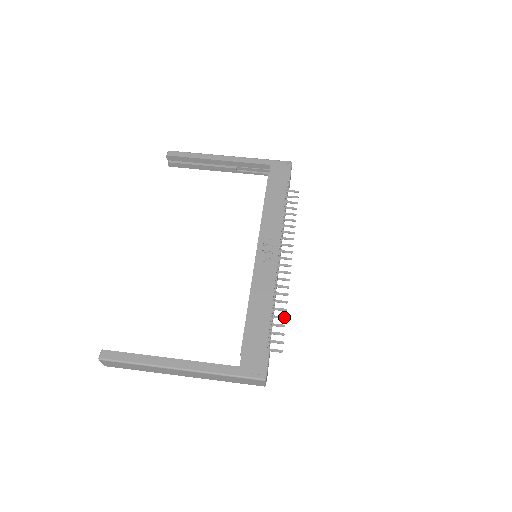
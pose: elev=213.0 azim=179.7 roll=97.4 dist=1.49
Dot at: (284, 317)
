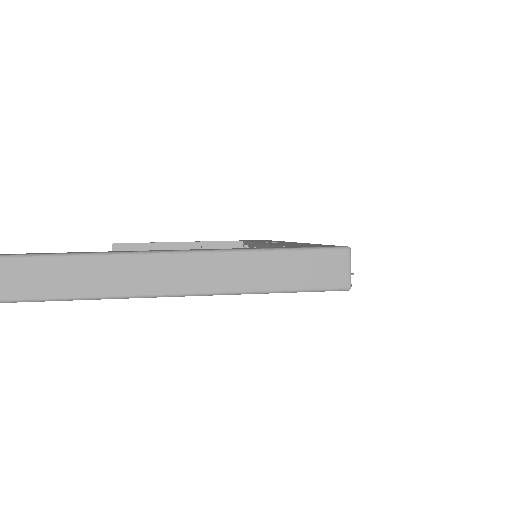
Dot at: occluded
